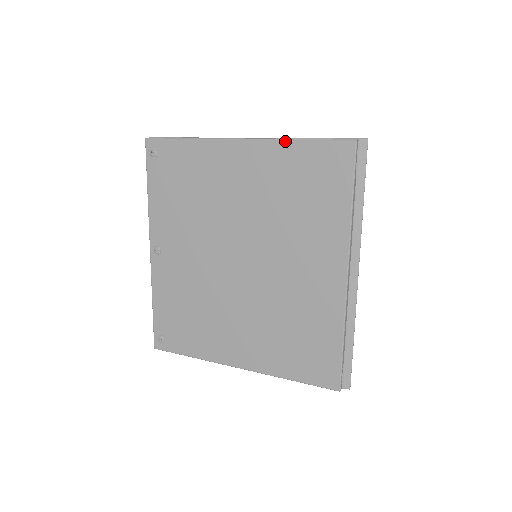
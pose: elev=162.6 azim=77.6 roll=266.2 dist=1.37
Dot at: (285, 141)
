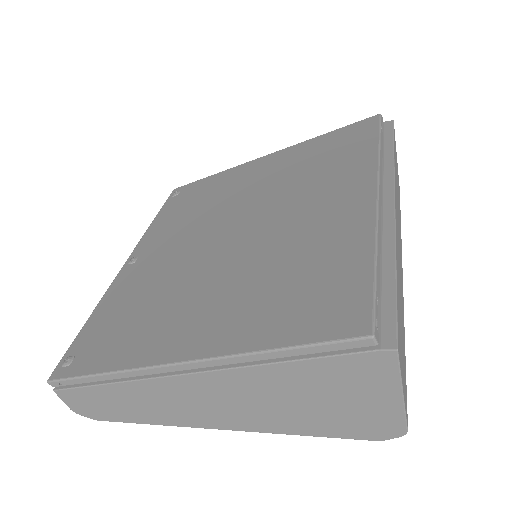
Dot at: (309, 140)
